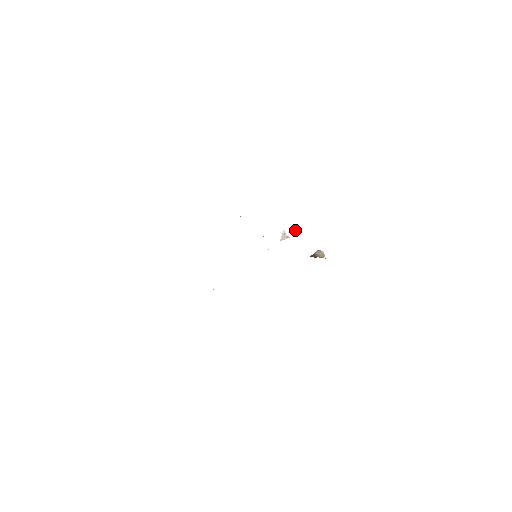
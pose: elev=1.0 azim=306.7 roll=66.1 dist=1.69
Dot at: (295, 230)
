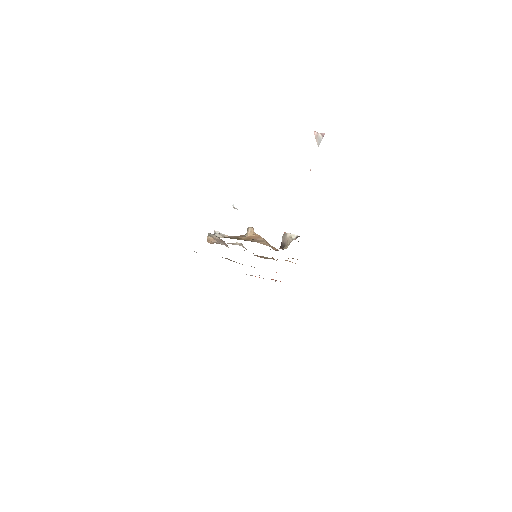
Dot at: (248, 229)
